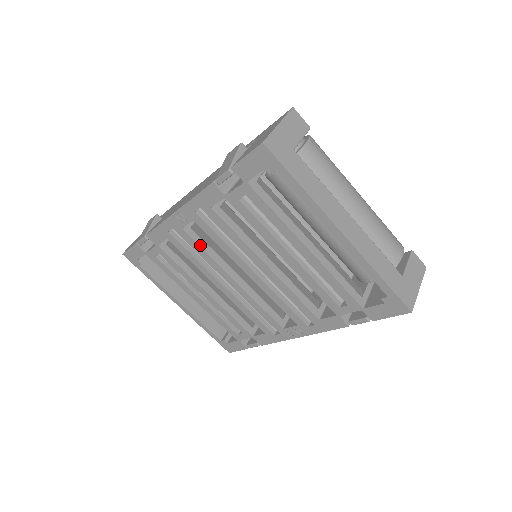
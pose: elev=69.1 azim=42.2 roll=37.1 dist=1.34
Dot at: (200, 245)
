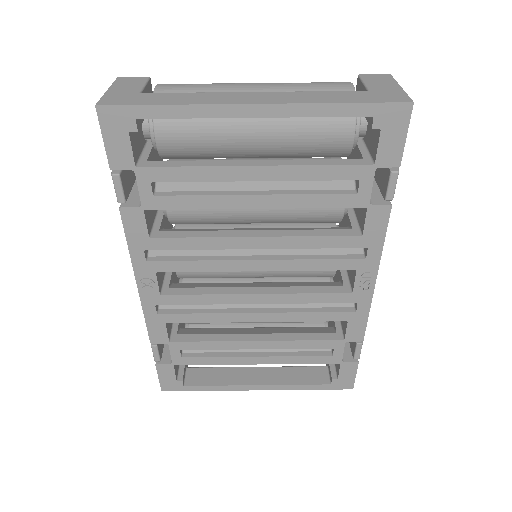
Dot at: (191, 293)
